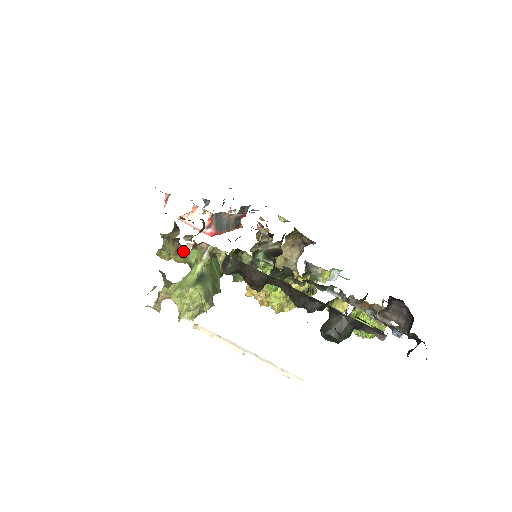
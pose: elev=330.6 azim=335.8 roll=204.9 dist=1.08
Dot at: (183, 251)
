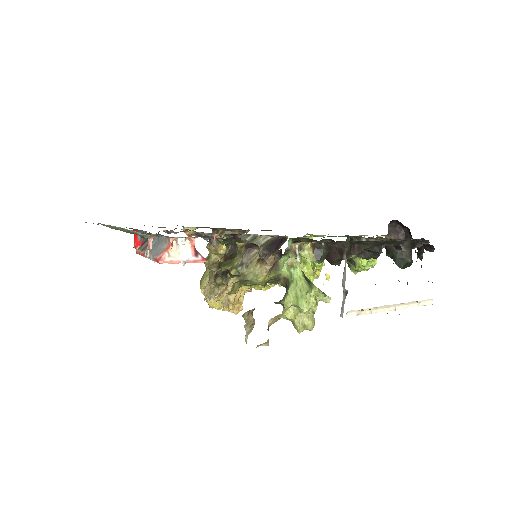
Dot at: (274, 265)
